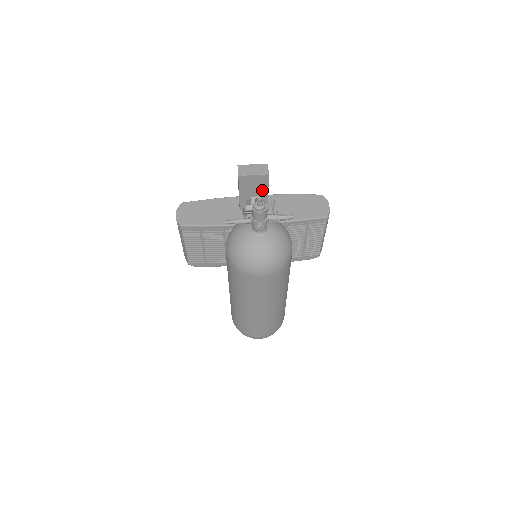
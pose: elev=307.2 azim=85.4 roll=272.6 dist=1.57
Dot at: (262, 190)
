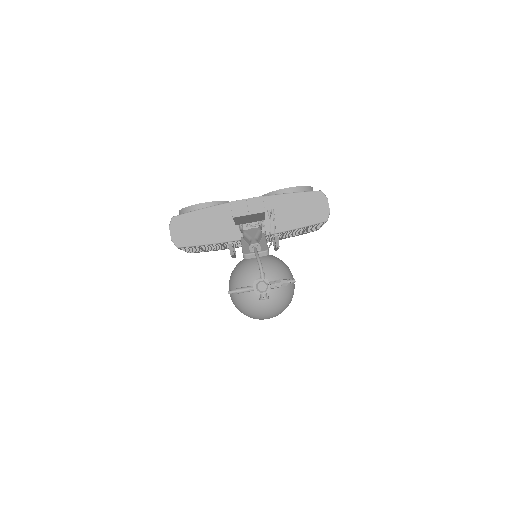
Dot at: (258, 217)
